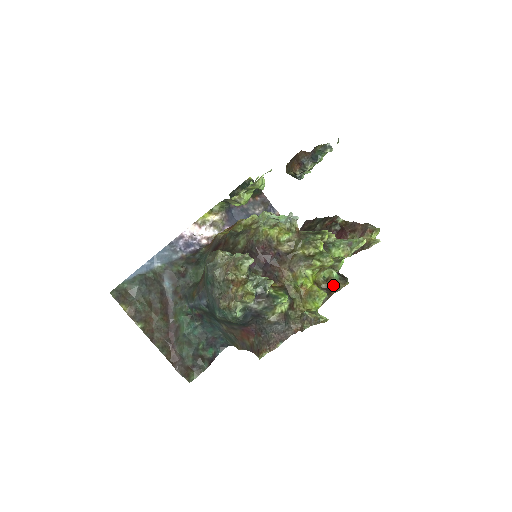
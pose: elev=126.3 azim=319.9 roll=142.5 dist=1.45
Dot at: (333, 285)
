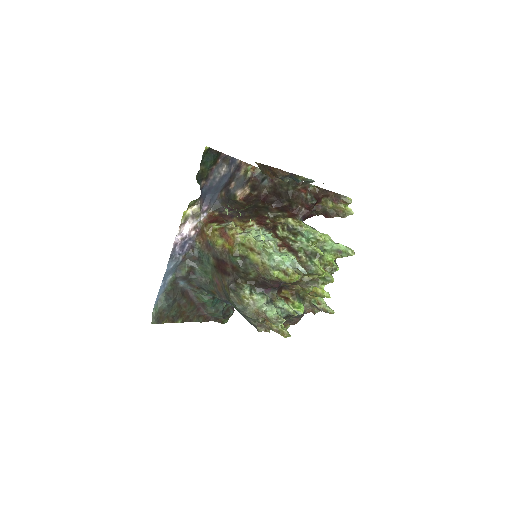
Dot at: occluded
